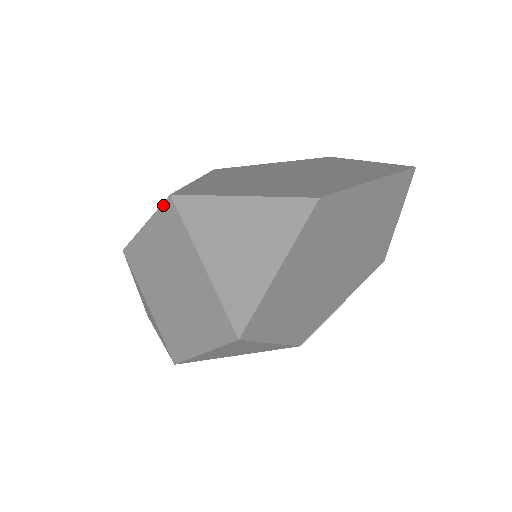
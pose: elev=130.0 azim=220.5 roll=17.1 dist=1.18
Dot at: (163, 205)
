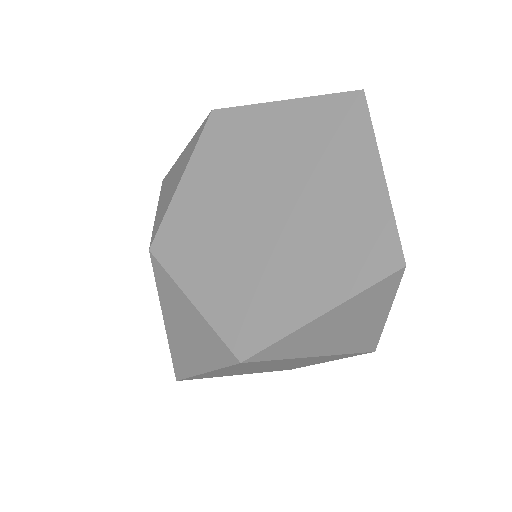
Dot at: (232, 366)
